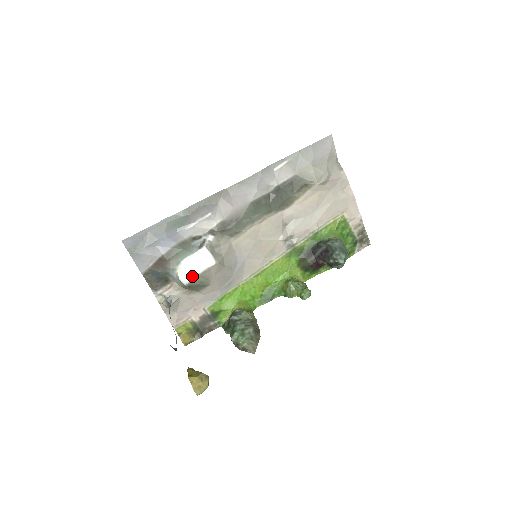
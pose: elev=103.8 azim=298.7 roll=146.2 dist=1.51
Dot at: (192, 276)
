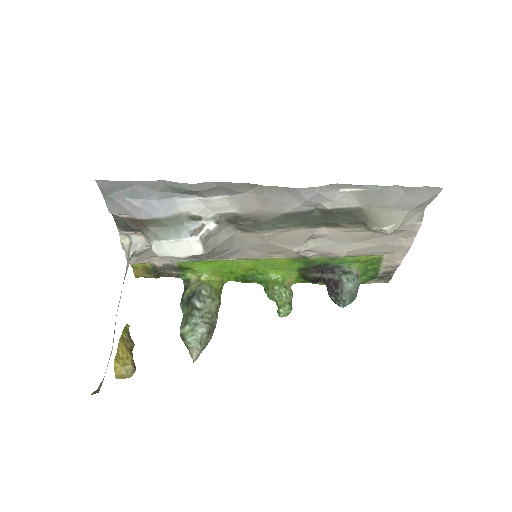
Dot at: (168, 255)
